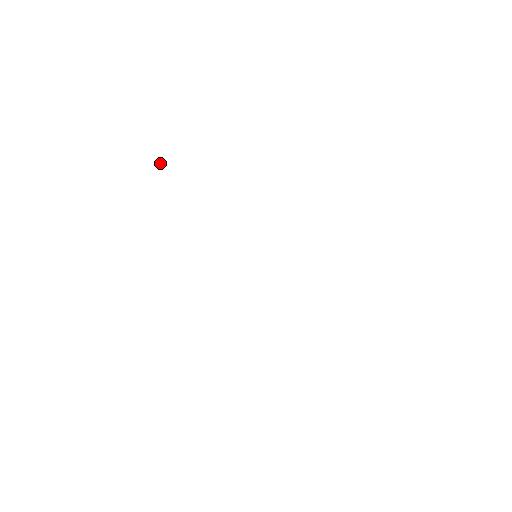
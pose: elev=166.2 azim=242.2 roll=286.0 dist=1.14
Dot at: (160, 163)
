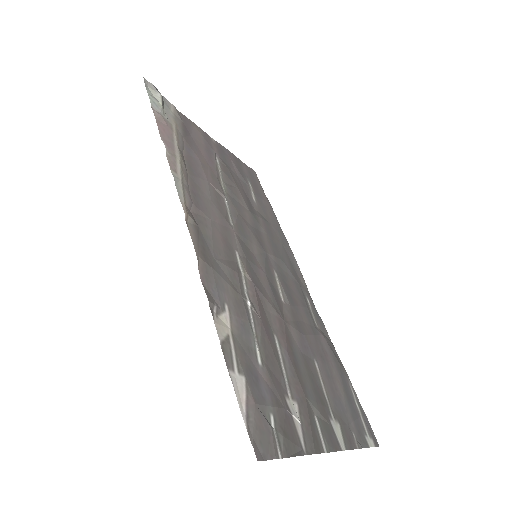
Dot at: (150, 97)
